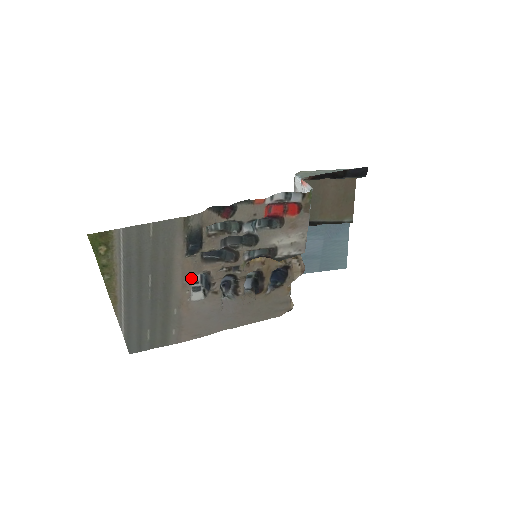
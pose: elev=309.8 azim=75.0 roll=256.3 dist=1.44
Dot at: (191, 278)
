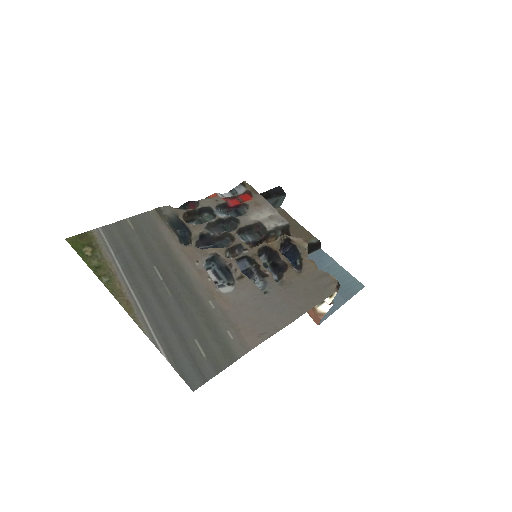
Dot at: (202, 267)
